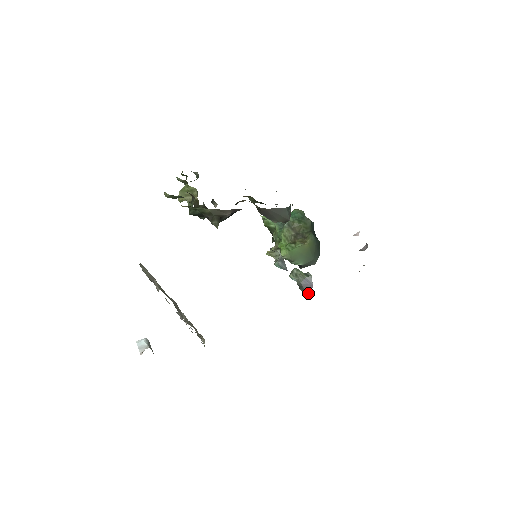
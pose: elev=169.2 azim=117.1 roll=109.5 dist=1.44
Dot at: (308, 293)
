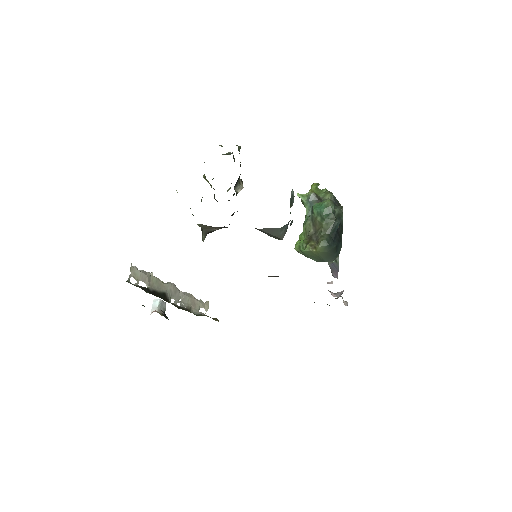
Dot at: (334, 275)
